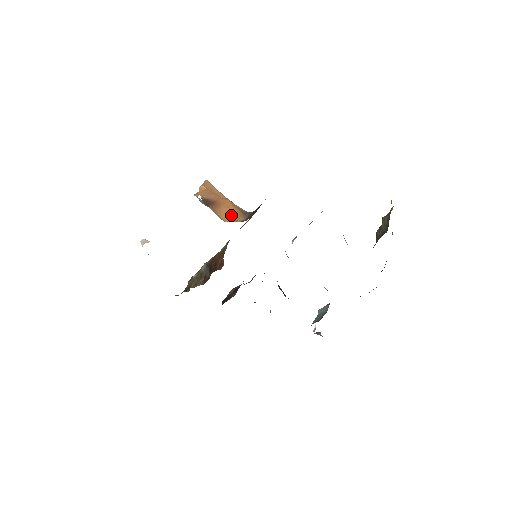
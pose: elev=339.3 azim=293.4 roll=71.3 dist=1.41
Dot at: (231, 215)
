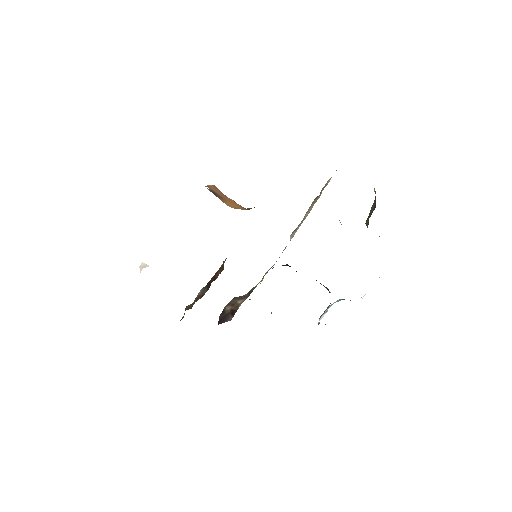
Dot at: (235, 206)
